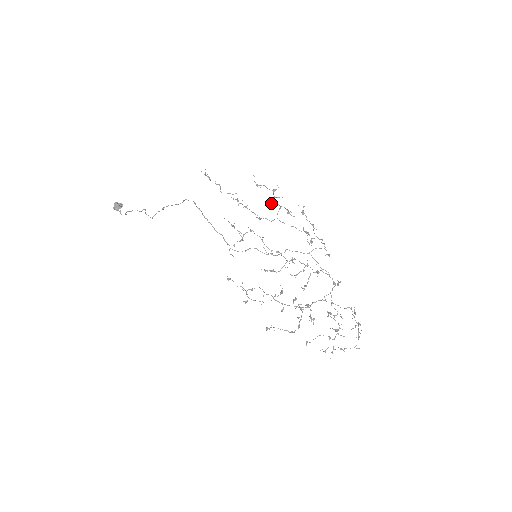
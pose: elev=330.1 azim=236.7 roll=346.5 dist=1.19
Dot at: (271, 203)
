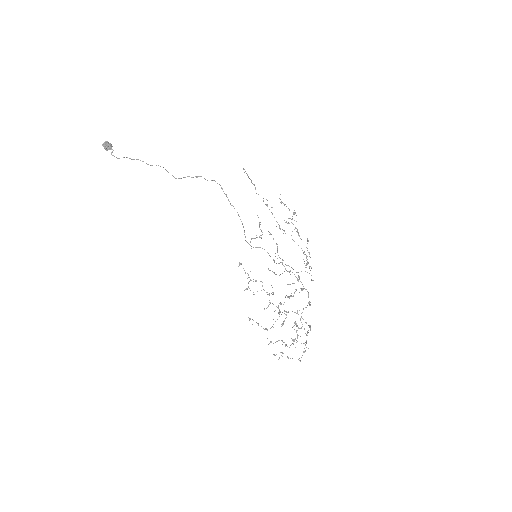
Dot at: occluded
